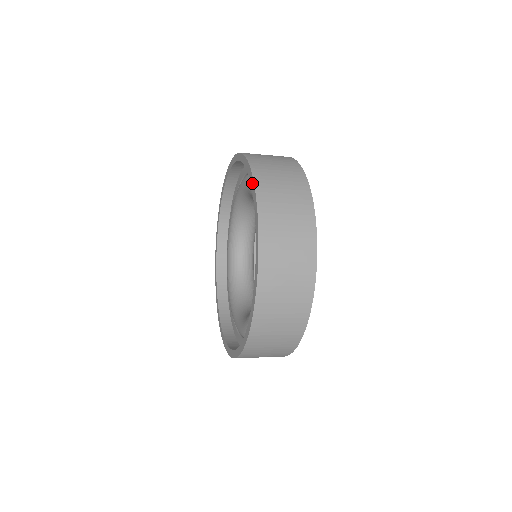
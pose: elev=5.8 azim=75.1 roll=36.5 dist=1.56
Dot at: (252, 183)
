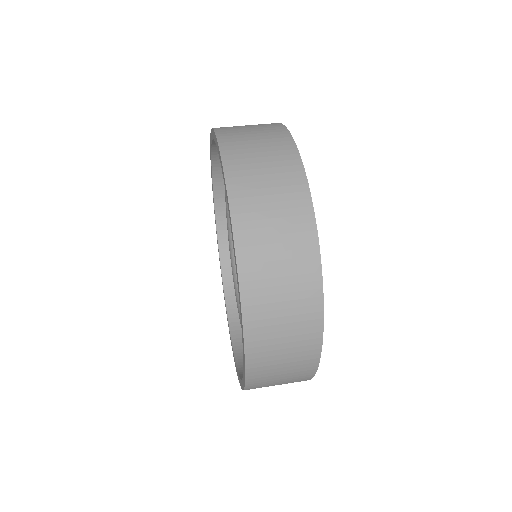
Dot at: occluded
